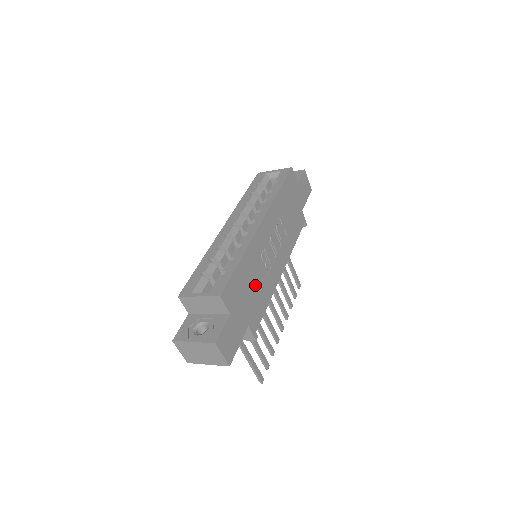
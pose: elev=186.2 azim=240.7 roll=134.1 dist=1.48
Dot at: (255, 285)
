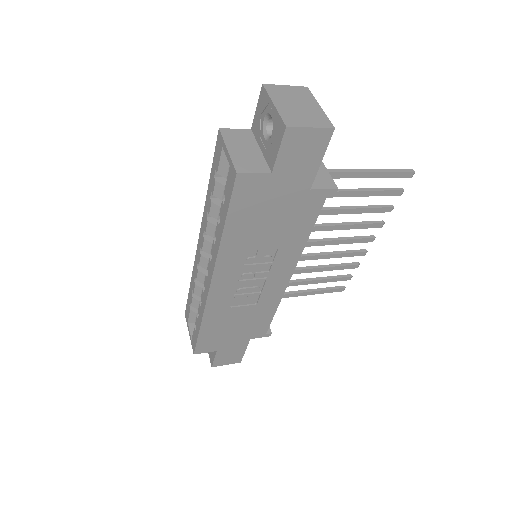
Dot at: (240, 320)
